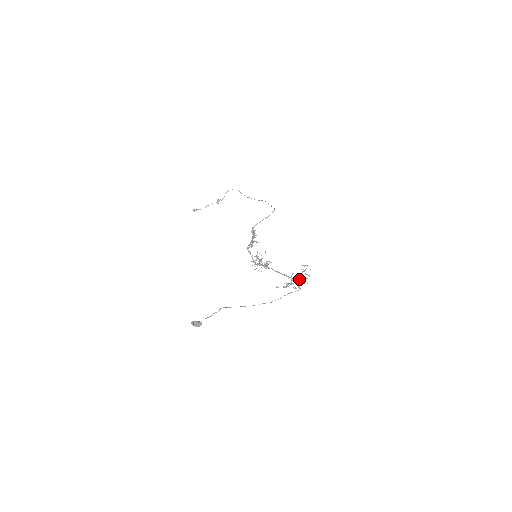
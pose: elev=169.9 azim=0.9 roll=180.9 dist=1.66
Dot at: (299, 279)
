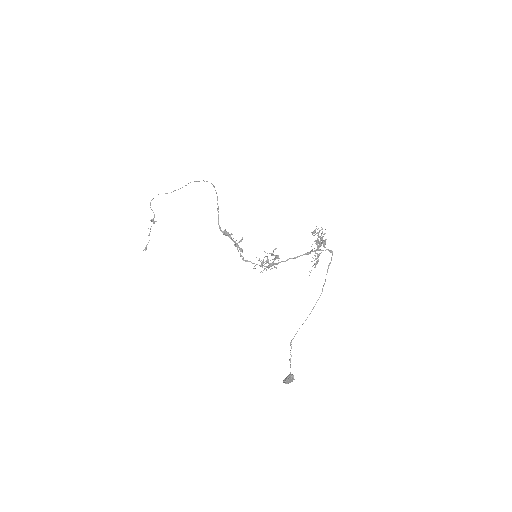
Dot at: (319, 243)
